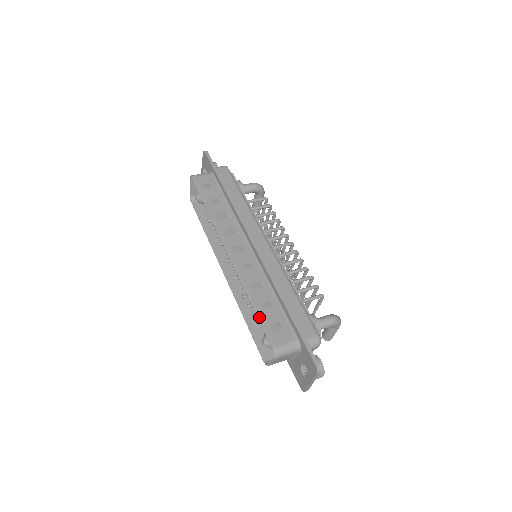
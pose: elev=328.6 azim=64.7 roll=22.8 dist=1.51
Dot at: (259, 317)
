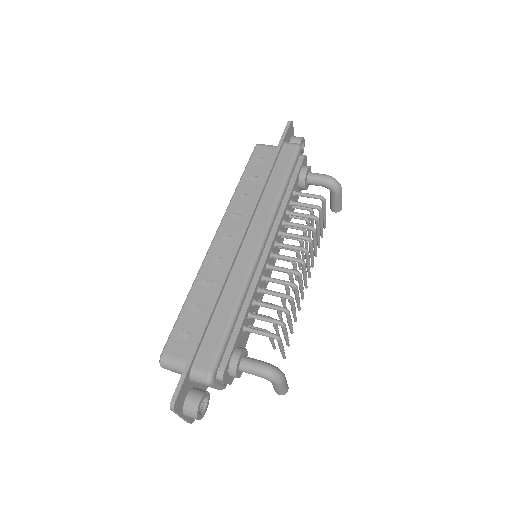
Dot at: (178, 316)
